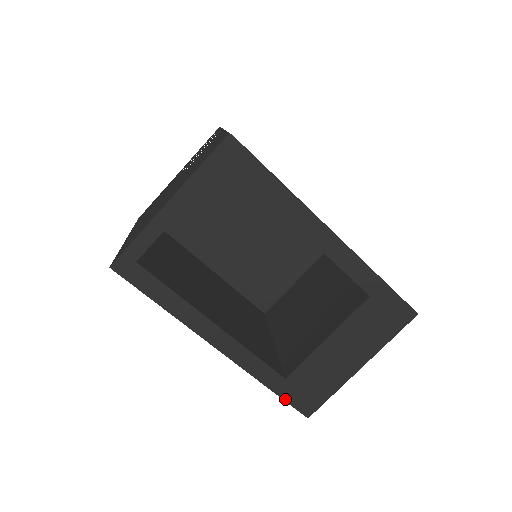
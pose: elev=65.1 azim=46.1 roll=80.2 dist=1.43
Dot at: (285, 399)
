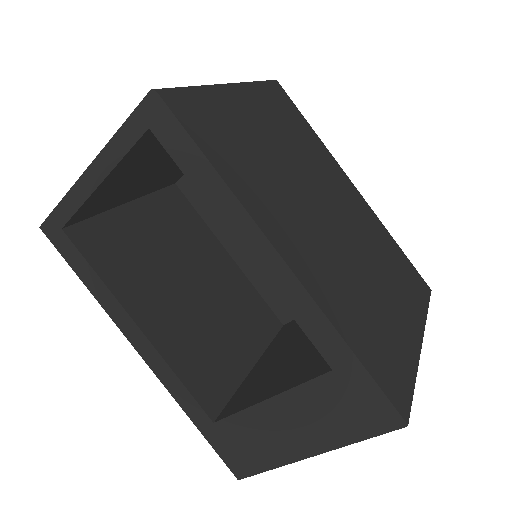
Dot at: (212, 445)
